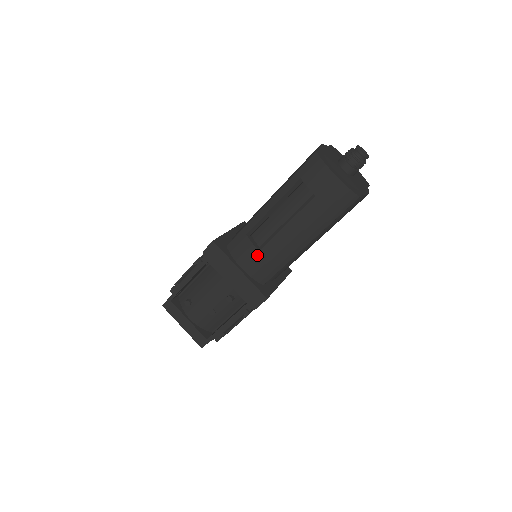
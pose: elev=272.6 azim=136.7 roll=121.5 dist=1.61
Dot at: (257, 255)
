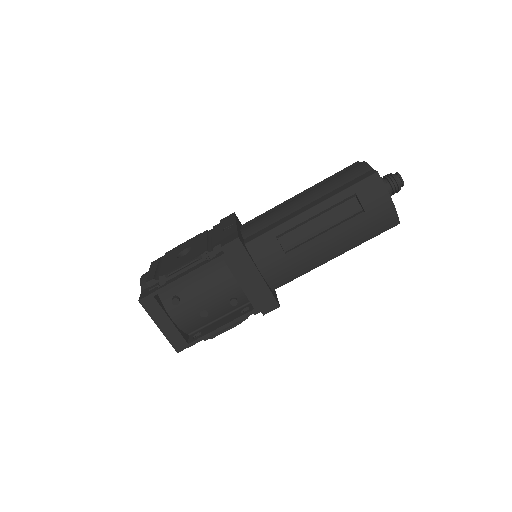
Dot at: (283, 260)
